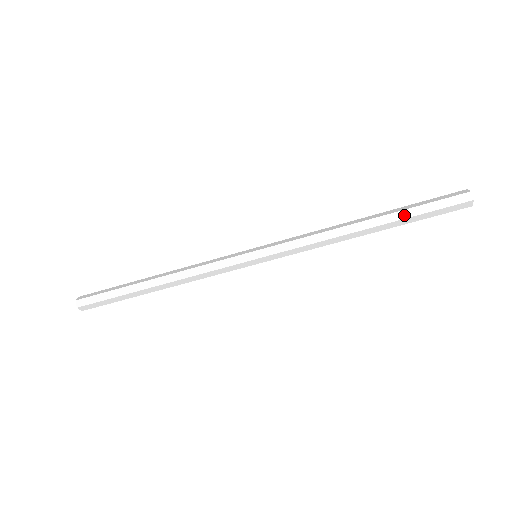
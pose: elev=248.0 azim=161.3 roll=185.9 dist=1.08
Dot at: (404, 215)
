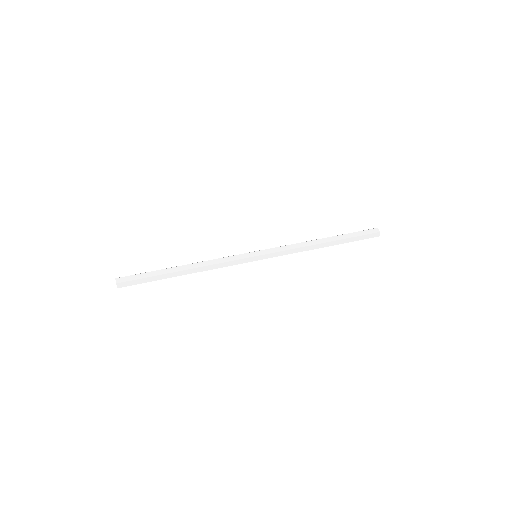
Dot at: (346, 241)
